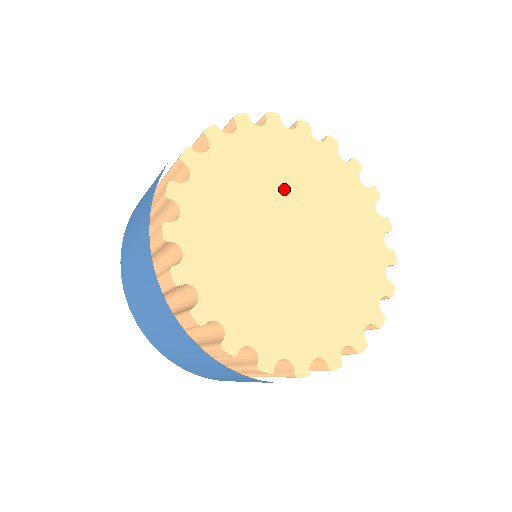
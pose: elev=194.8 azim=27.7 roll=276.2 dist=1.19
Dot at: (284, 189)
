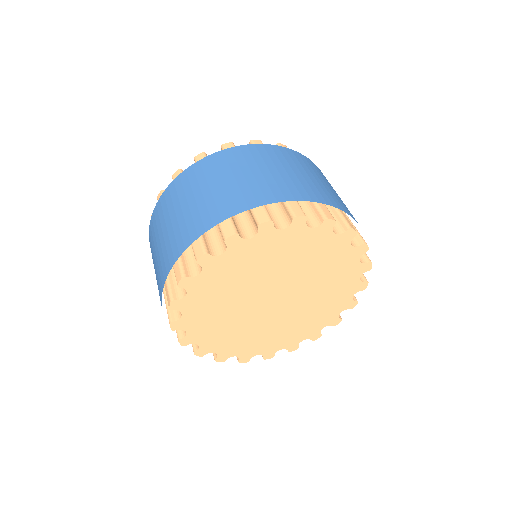
Dot at: (269, 275)
